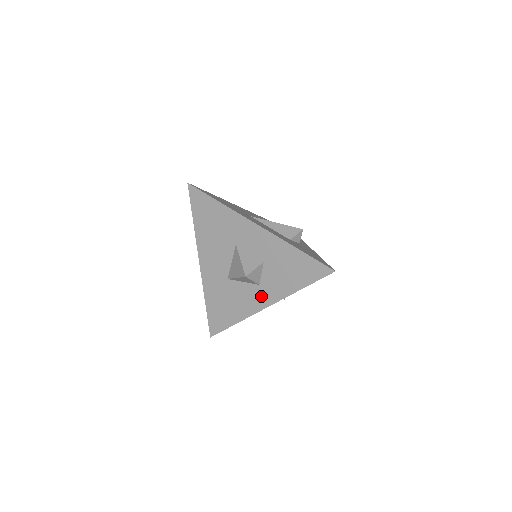
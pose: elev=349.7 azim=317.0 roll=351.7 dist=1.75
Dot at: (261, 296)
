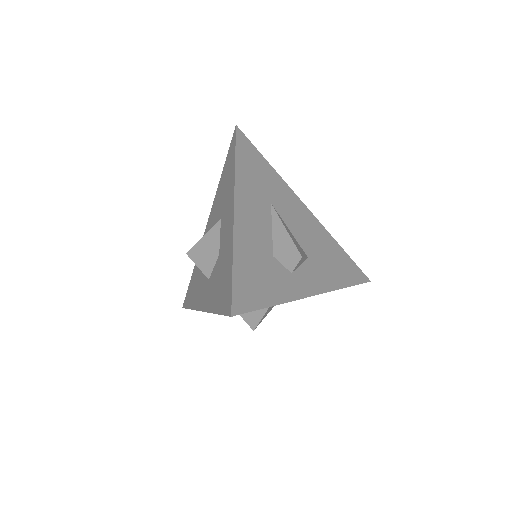
Dot at: (204, 294)
